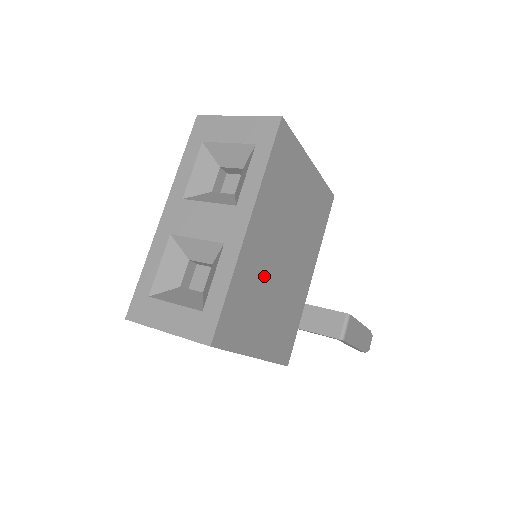
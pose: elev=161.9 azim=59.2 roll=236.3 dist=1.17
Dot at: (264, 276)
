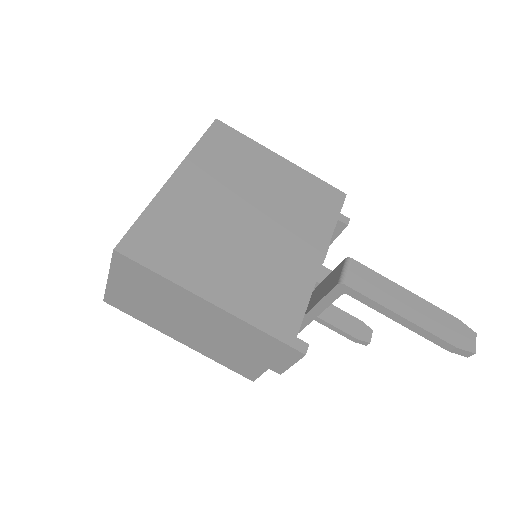
Dot at: (209, 223)
